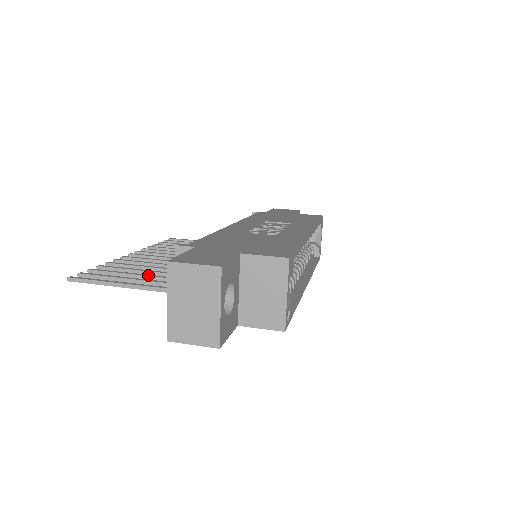
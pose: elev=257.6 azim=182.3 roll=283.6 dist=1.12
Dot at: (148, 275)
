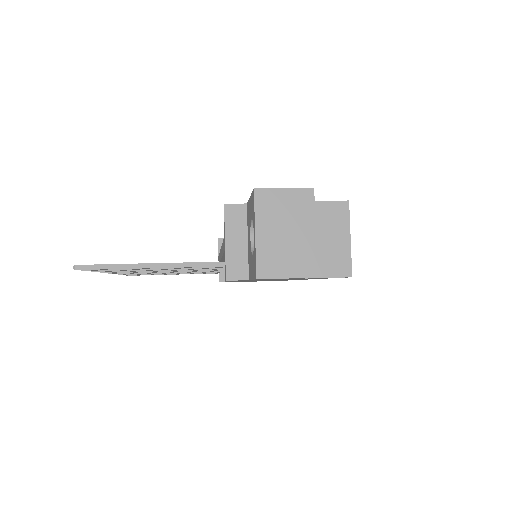
Dot at: occluded
